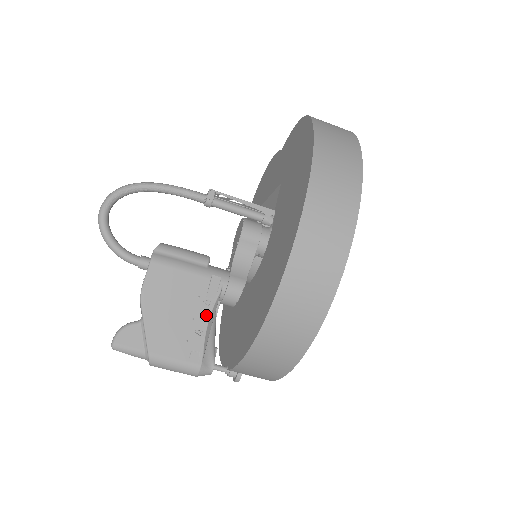
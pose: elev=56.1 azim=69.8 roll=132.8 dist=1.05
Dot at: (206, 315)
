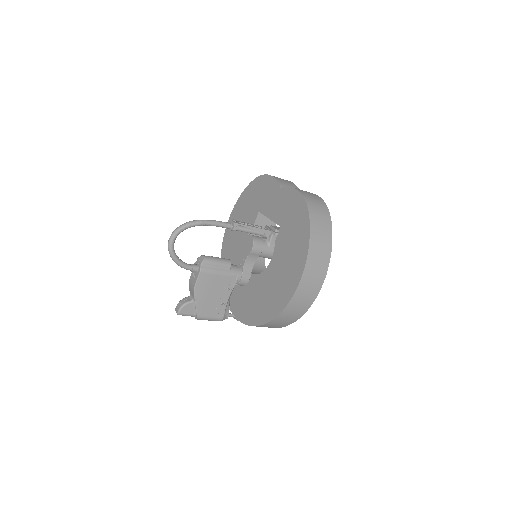
Dot at: (228, 295)
